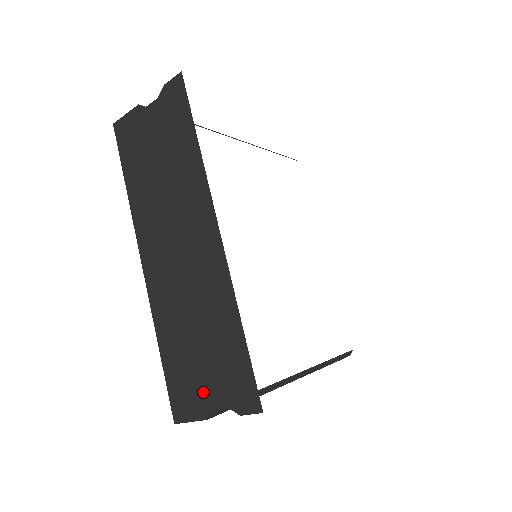
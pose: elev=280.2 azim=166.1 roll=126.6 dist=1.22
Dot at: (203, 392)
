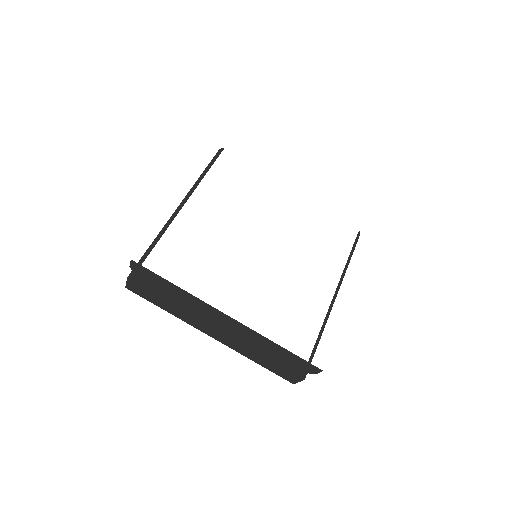
Dot at: (292, 371)
